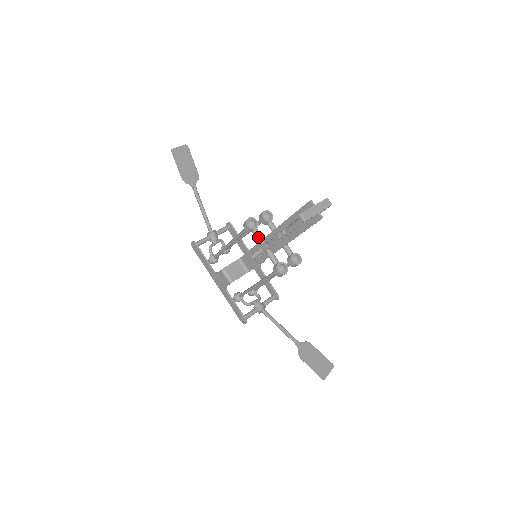
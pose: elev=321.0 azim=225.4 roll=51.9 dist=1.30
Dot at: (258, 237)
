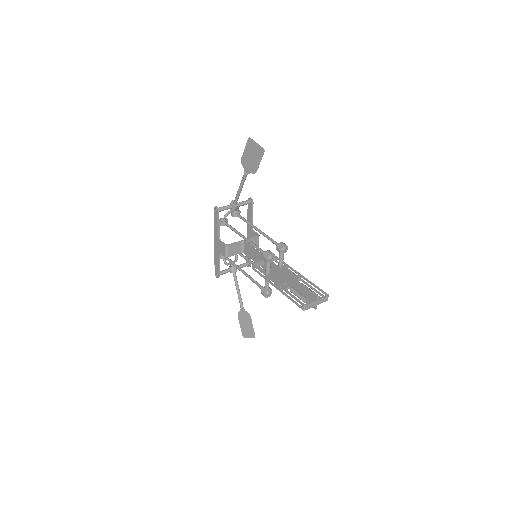
Dot at: (268, 268)
